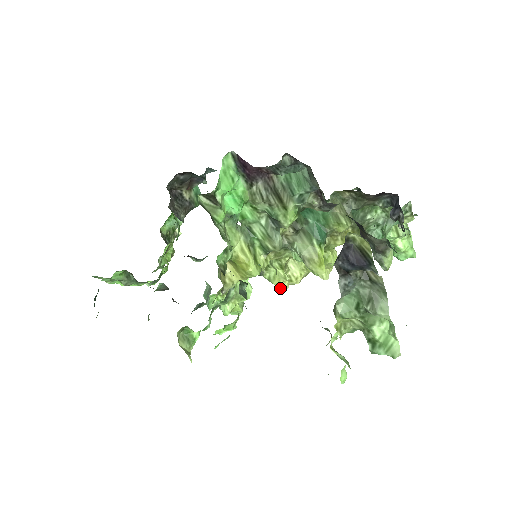
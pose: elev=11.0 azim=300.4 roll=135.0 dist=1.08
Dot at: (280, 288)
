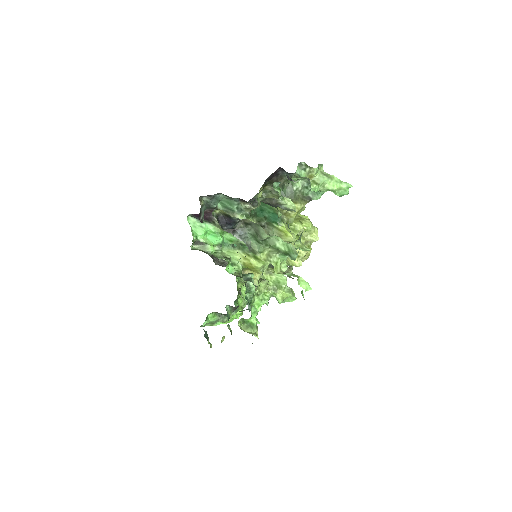
Dot at: (295, 265)
